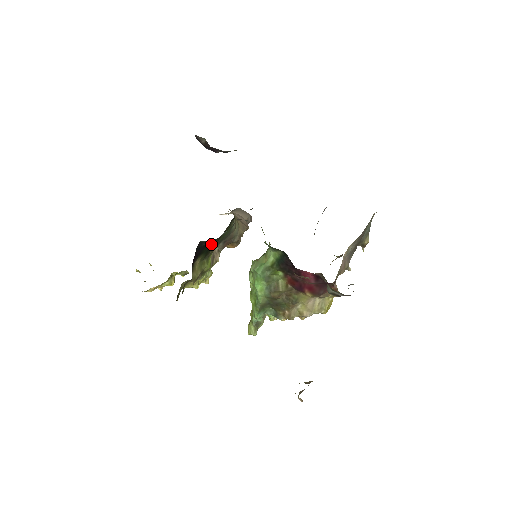
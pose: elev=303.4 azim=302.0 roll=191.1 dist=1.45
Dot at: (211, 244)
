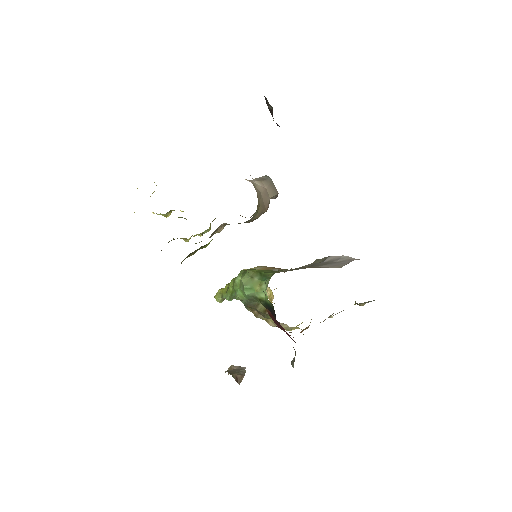
Dot at: occluded
